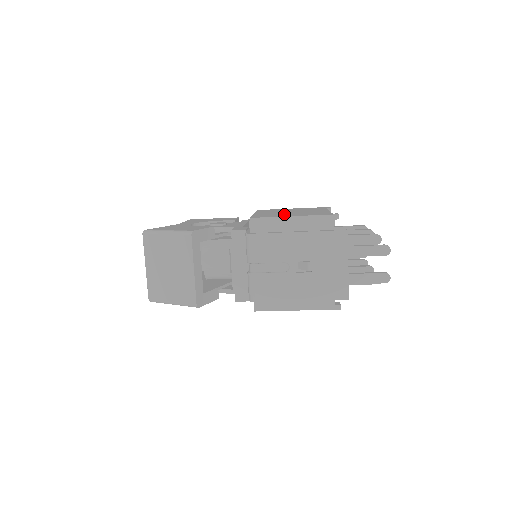
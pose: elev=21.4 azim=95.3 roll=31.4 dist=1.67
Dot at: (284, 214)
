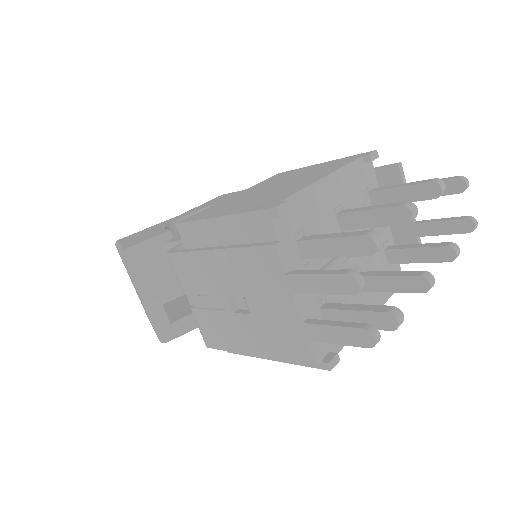
Dot at: (235, 204)
